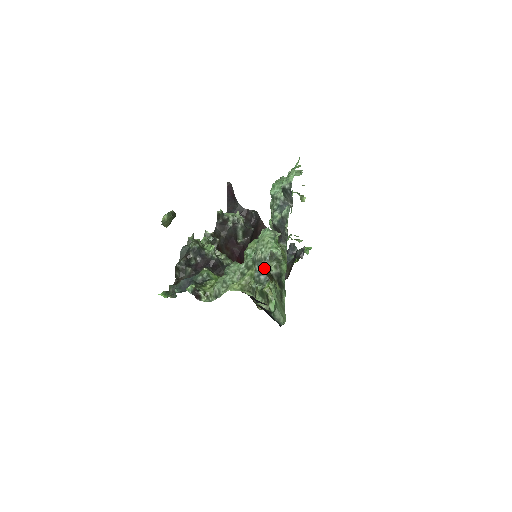
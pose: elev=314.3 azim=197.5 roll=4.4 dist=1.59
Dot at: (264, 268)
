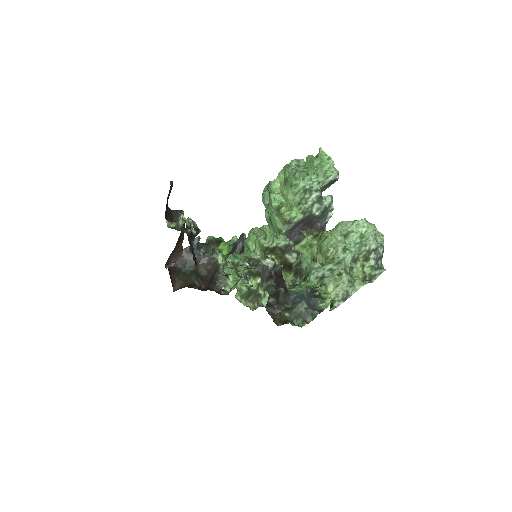
Dot at: (382, 254)
